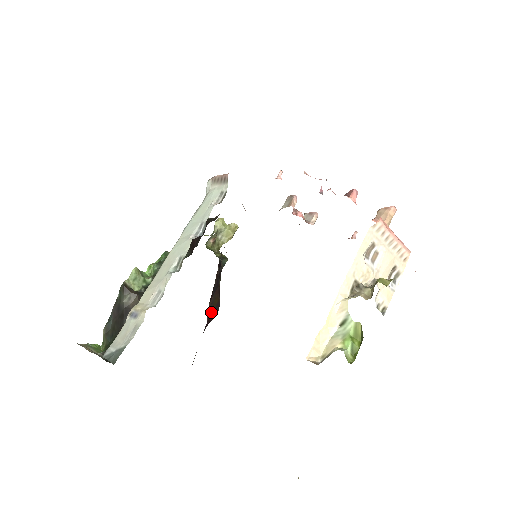
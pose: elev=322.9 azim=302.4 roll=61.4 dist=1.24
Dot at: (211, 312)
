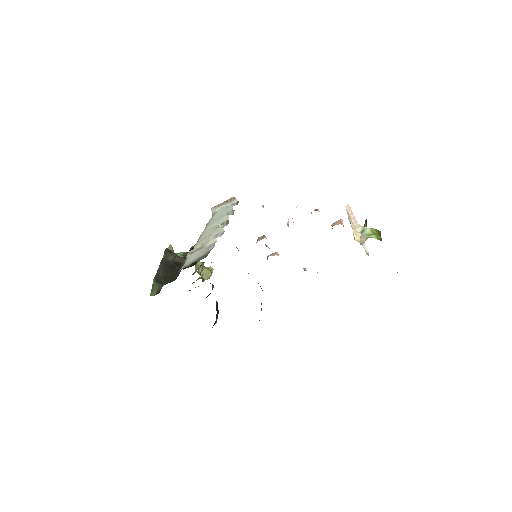
Dot at: (217, 312)
